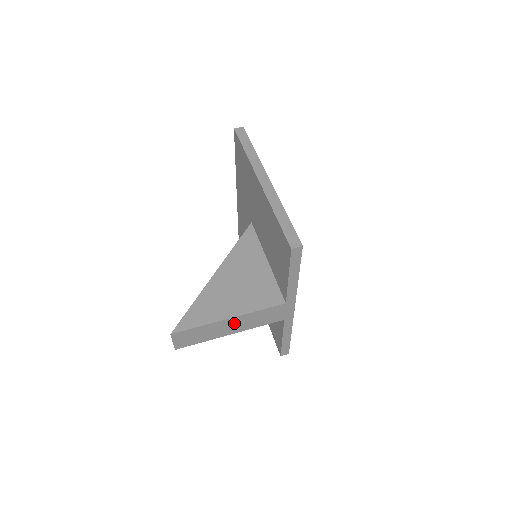
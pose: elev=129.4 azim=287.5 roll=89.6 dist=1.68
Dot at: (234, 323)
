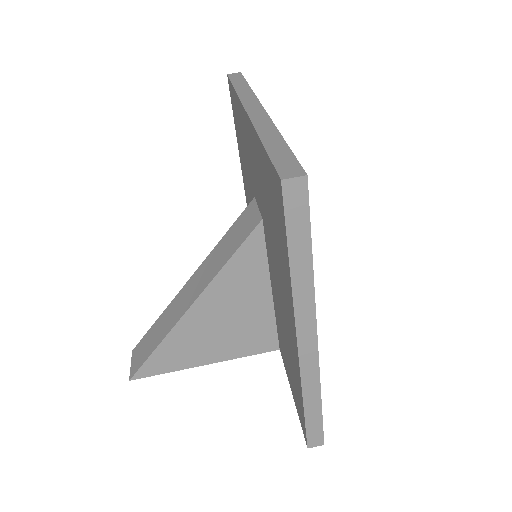
Dot at: occluded
